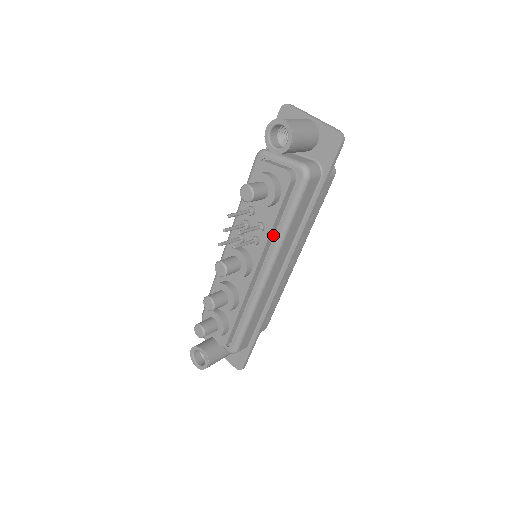
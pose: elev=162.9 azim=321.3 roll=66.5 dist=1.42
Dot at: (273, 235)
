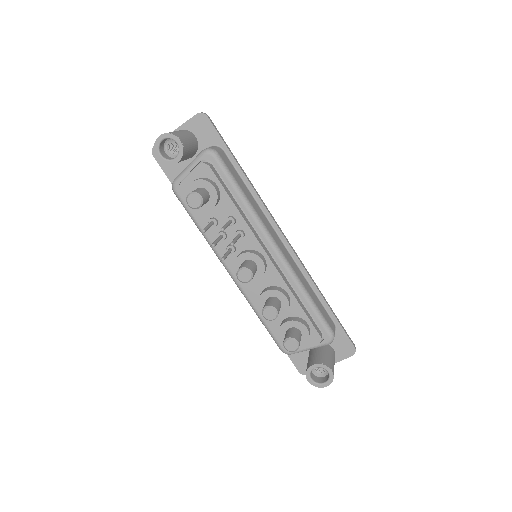
Dot at: (245, 217)
